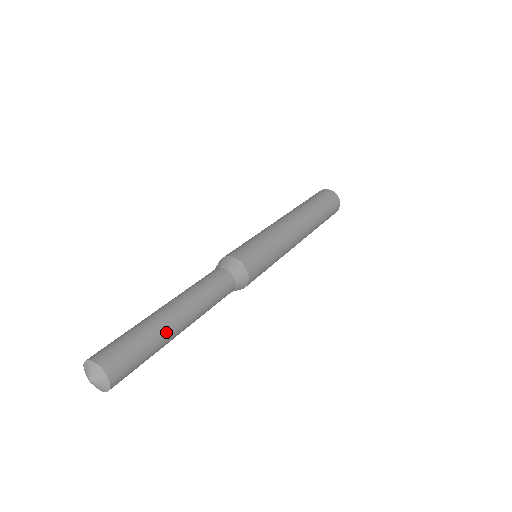
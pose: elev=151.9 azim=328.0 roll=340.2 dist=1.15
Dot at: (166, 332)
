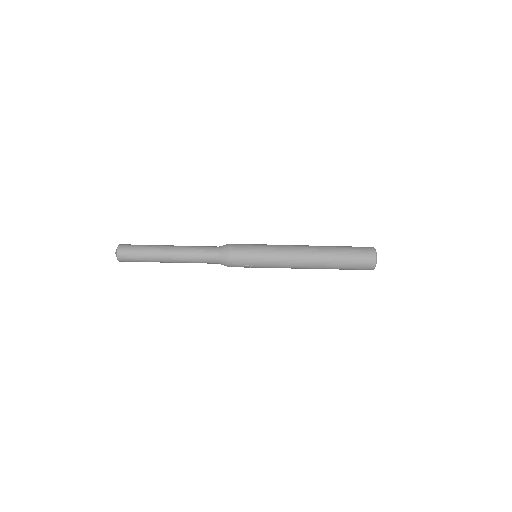
Dot at: (157, 246)
